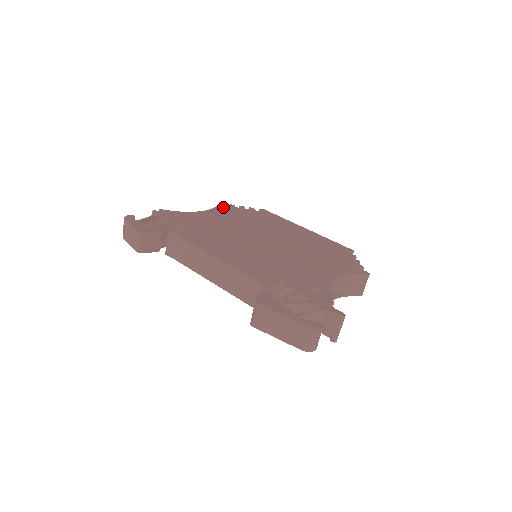
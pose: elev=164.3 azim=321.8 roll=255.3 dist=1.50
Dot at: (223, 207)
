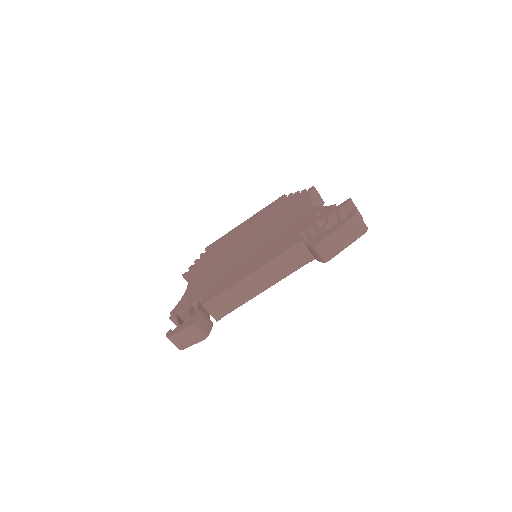
Dot at: (190, 272)
